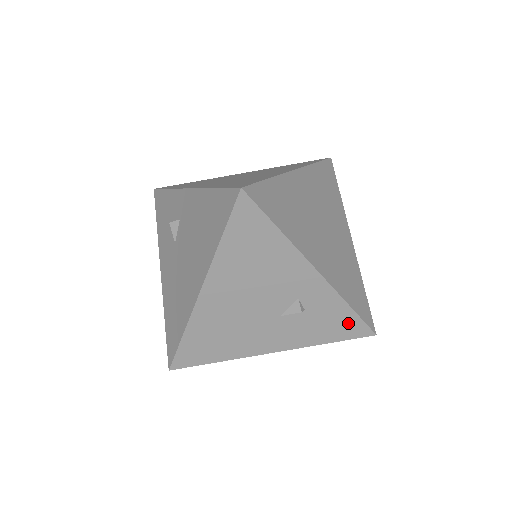
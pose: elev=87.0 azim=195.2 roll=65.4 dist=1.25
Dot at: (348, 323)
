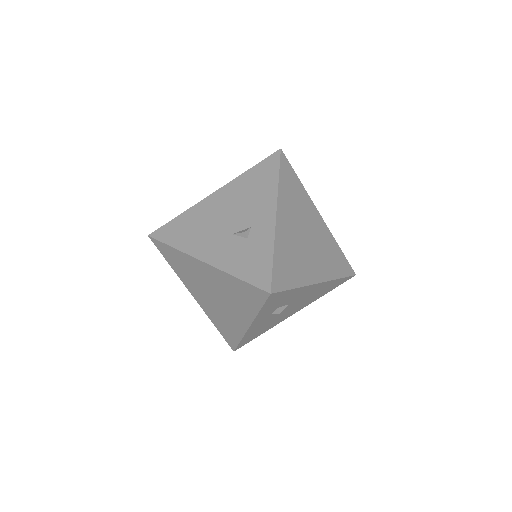
Dot at: (262, 268)
